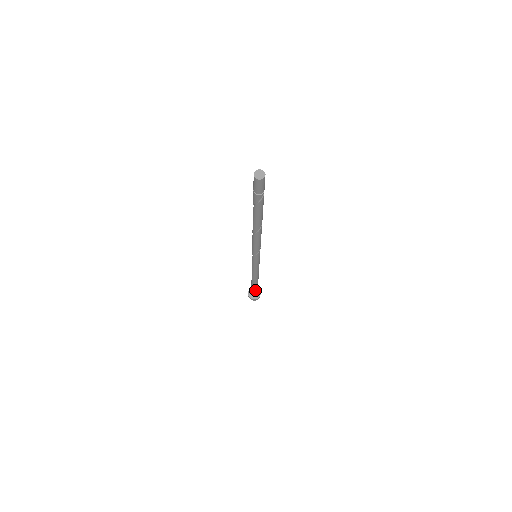
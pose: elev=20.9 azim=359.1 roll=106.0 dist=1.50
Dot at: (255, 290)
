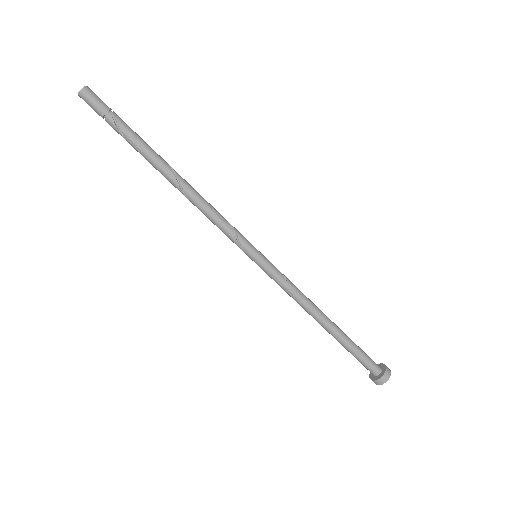
Dot at: (356, 354)
